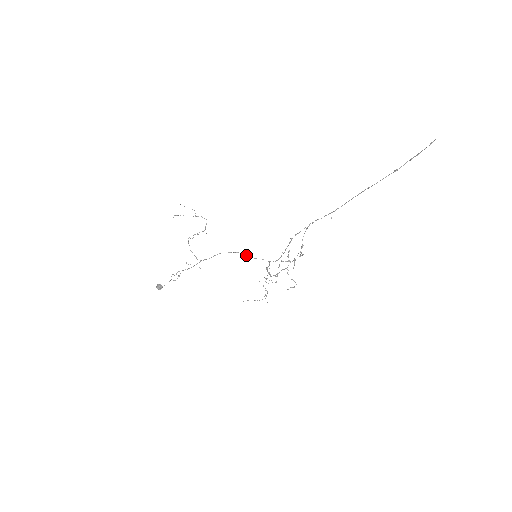
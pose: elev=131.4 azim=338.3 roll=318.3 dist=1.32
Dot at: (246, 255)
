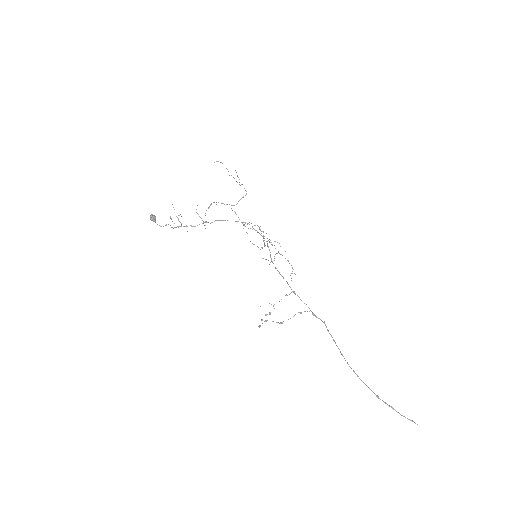
Dot at: (255, 230)
